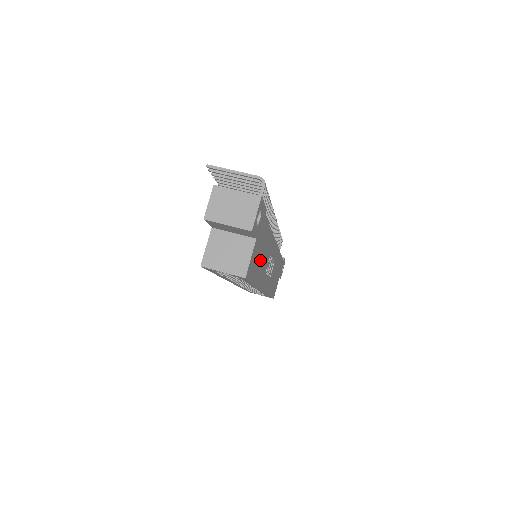
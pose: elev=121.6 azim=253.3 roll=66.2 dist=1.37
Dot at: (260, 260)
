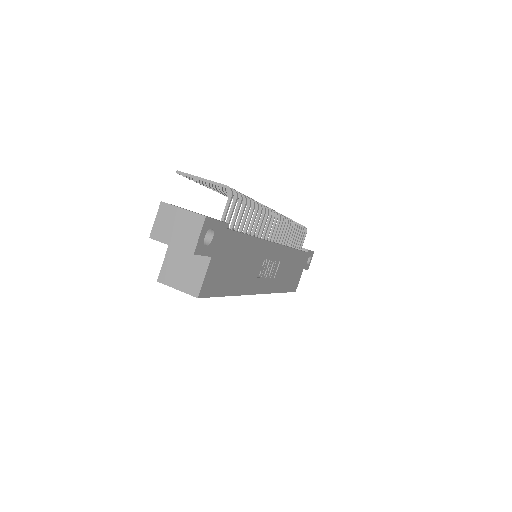
Dot at: (235, 271)
